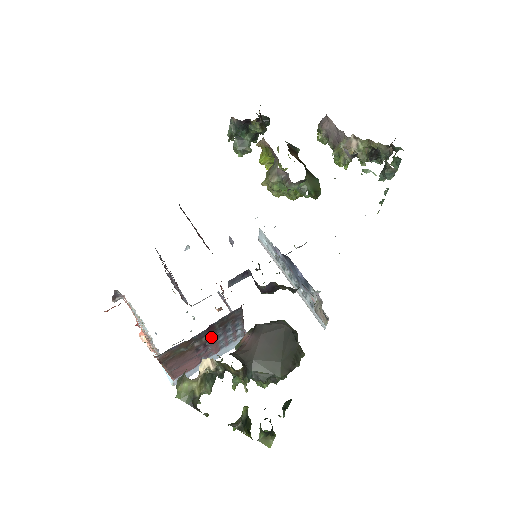
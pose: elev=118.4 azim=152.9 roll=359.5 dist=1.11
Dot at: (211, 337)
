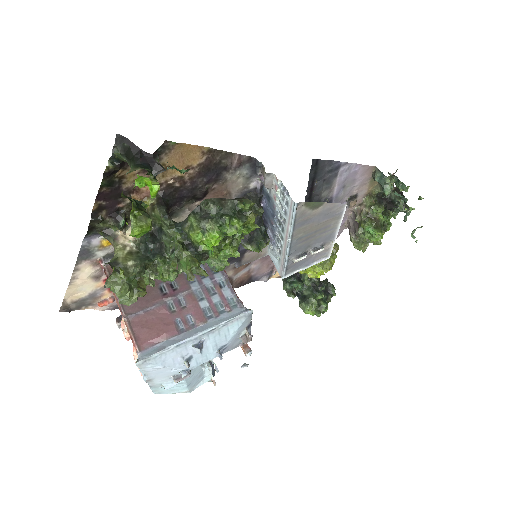
Dot at: occluded
